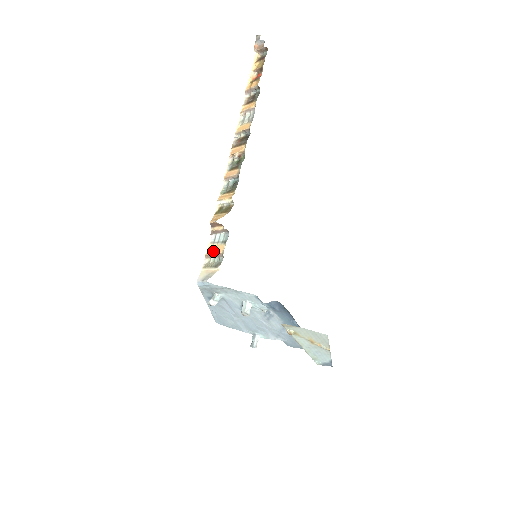
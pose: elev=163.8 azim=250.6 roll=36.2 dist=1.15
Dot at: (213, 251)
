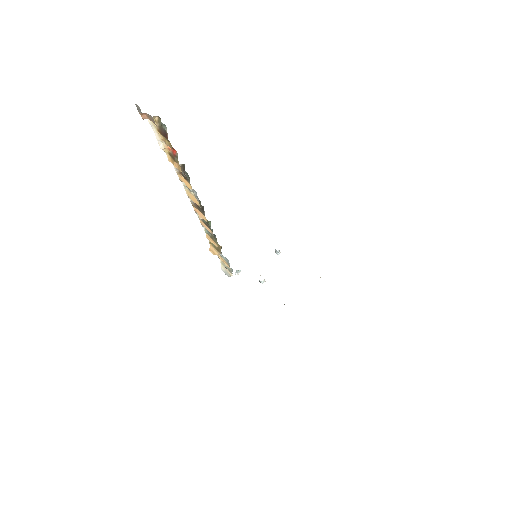
Dot at: (222, 261)
